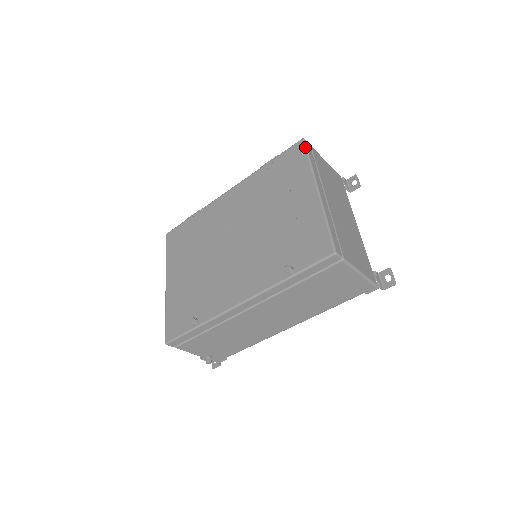
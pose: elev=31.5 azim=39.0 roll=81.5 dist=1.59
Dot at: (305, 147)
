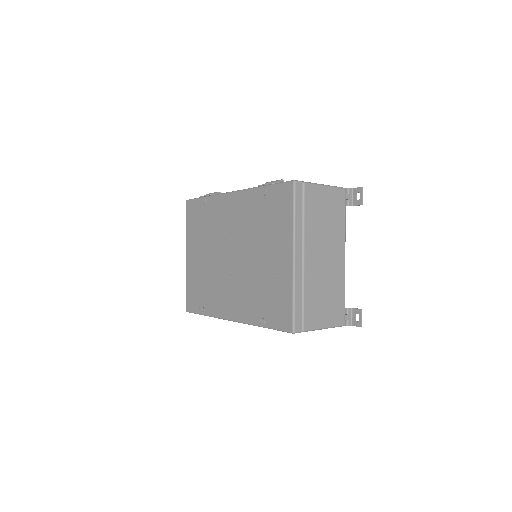
Dot at: (293, 195)
